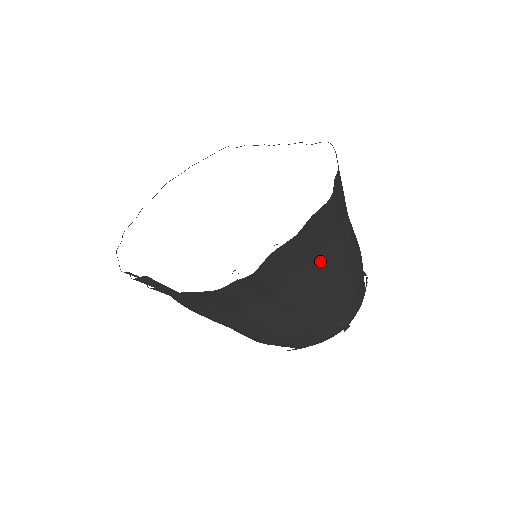
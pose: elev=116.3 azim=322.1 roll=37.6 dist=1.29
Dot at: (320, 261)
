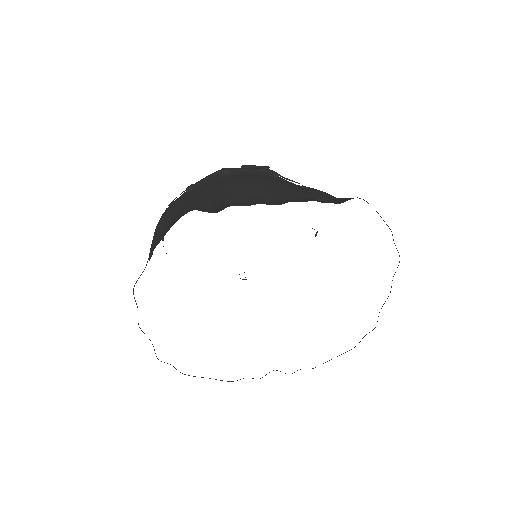
Dot at: occluded
